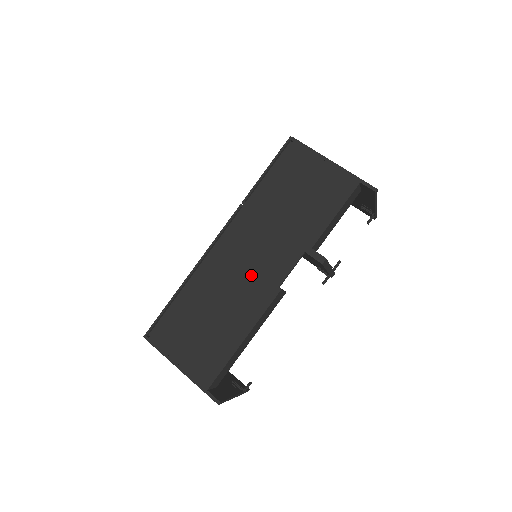
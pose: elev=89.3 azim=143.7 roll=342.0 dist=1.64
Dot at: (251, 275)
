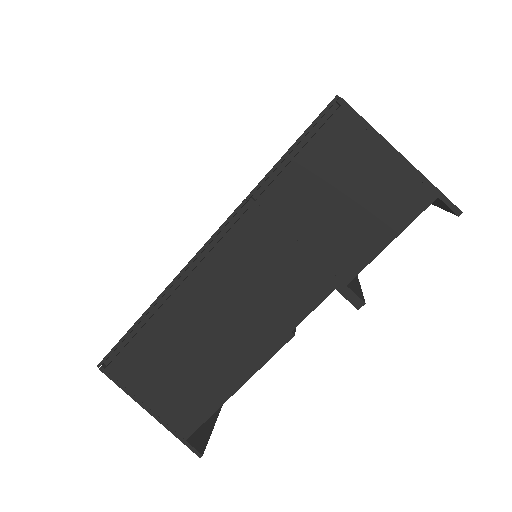
Dot at: (253, 309)
